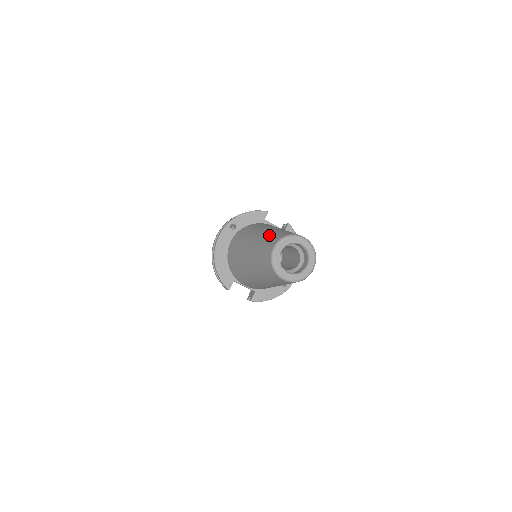
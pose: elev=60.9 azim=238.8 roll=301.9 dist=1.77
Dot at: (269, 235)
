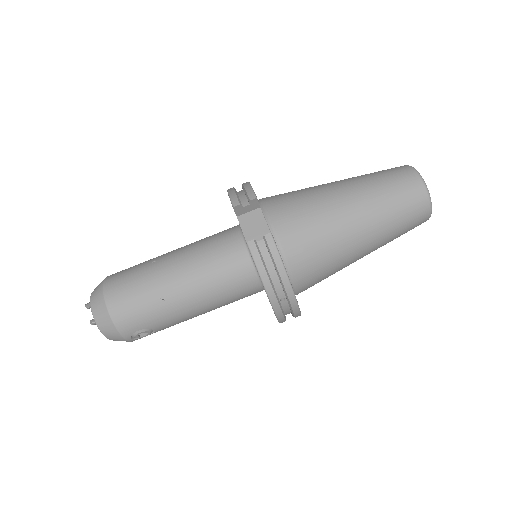
Dot at: occluded
